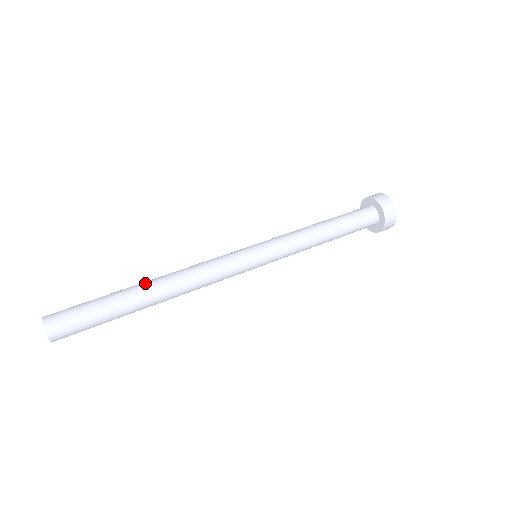
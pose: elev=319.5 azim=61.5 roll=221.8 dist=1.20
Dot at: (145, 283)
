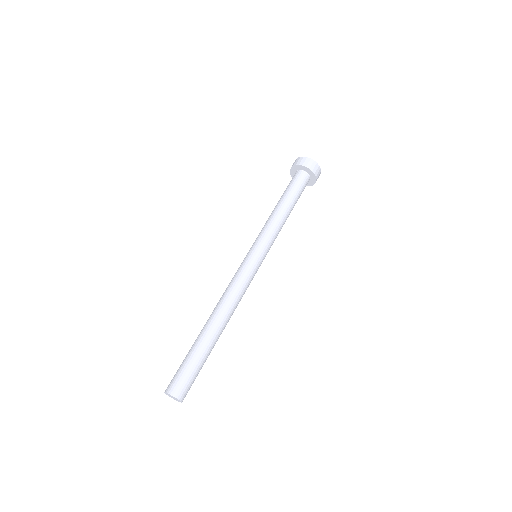
Dot at: (205, 324)
